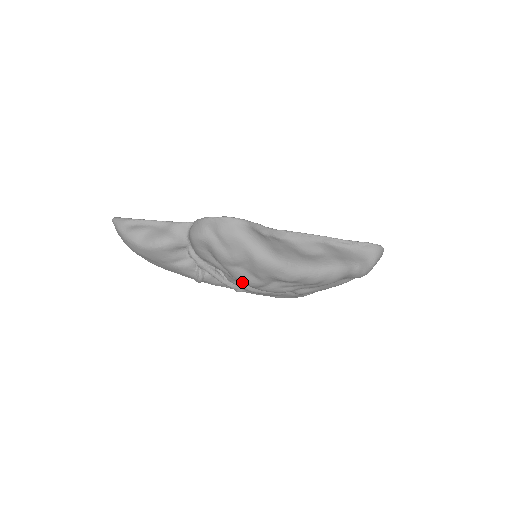
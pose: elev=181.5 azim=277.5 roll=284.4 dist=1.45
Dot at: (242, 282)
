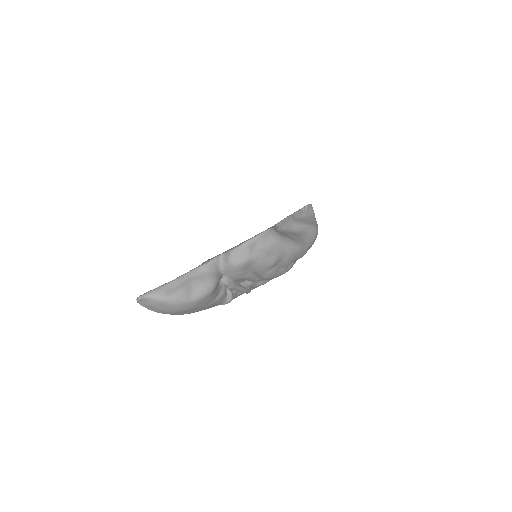
Dot at: (271, 278)
